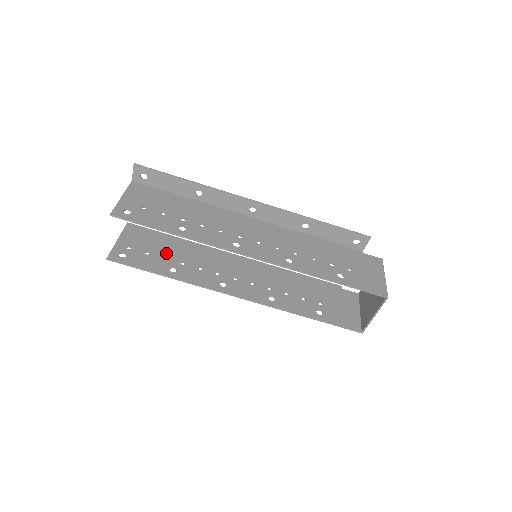
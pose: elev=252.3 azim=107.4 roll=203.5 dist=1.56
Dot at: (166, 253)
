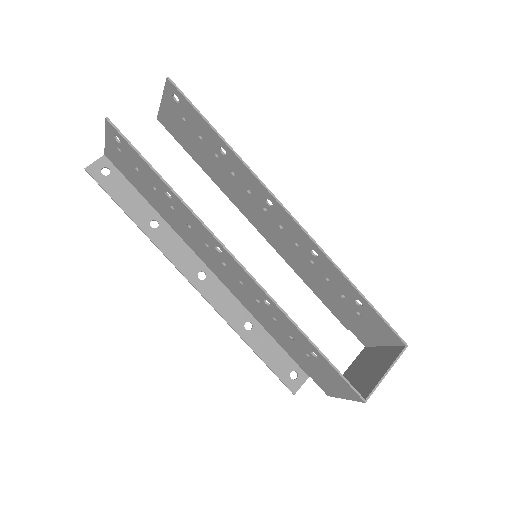
Dot at: (154, 189)
